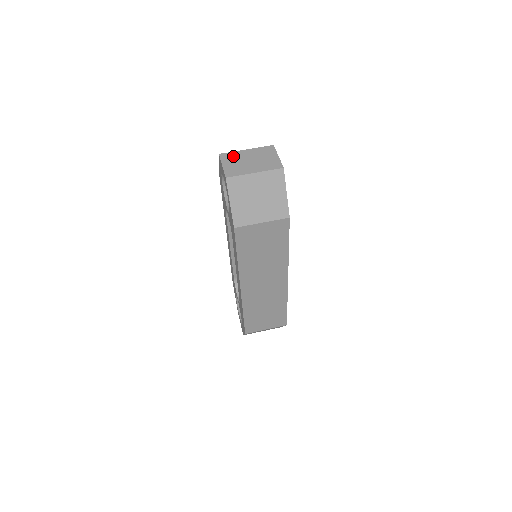
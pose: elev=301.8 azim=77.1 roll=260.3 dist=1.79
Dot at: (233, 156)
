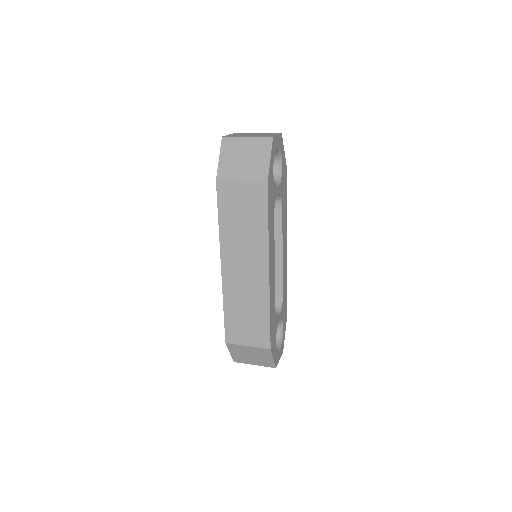
Dot at: (243, 133)
